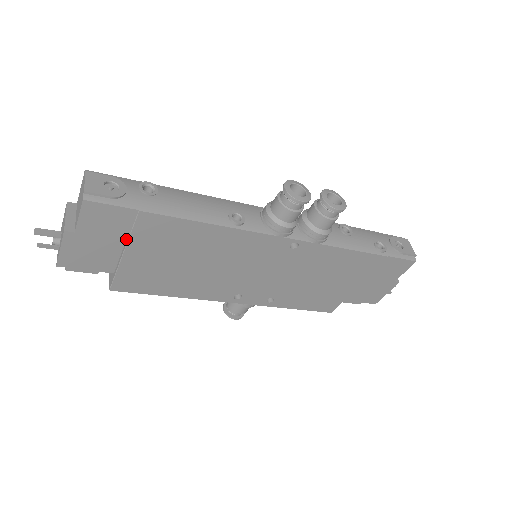
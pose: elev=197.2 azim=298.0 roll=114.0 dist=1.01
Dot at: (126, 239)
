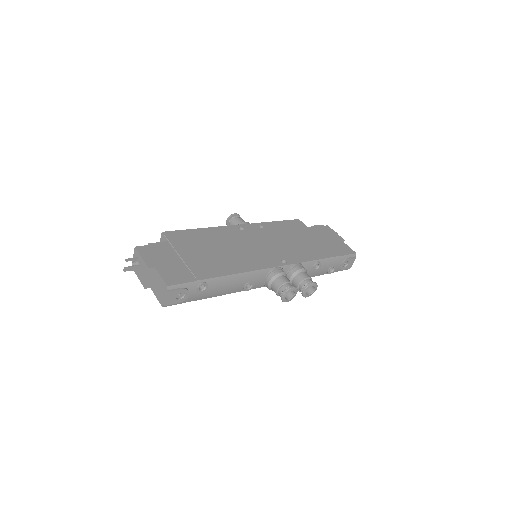
Dot at: occluded
